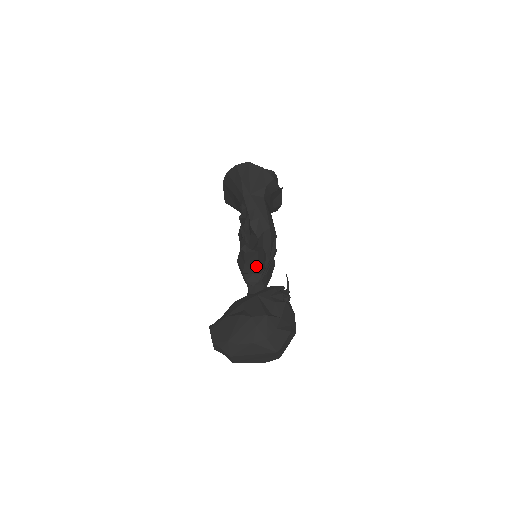
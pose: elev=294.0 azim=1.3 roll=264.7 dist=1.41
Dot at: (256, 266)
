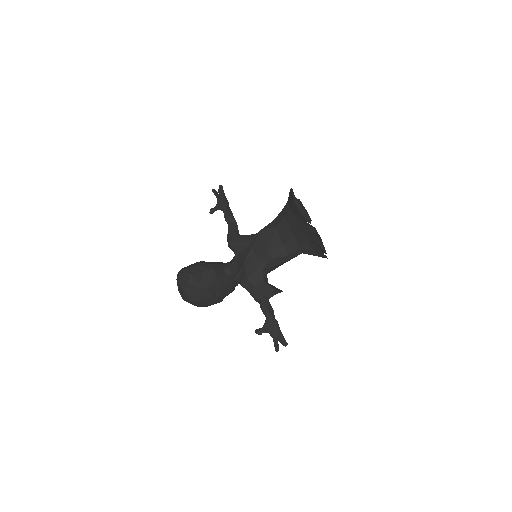
Dot at: occluded
